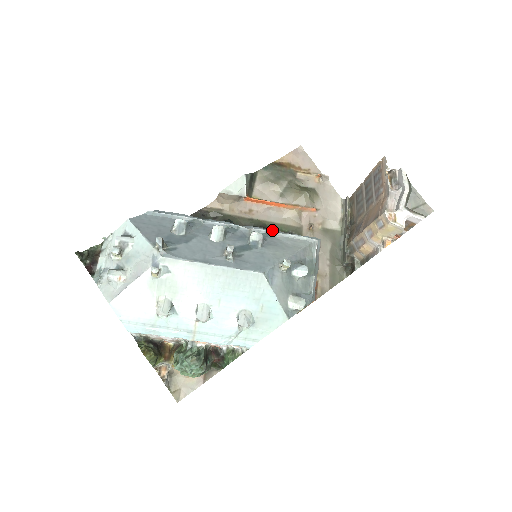
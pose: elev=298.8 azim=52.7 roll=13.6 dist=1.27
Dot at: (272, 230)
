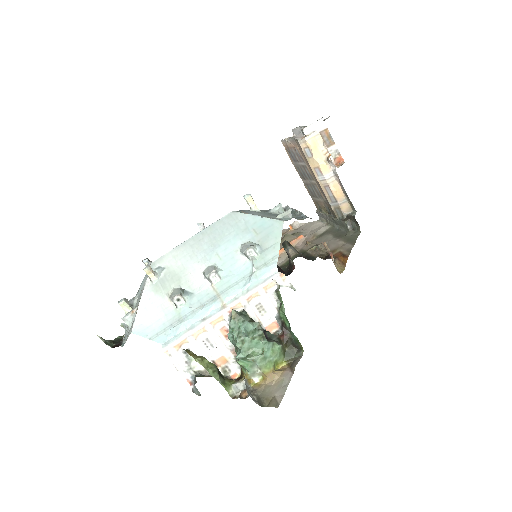
Dot at: occluded
